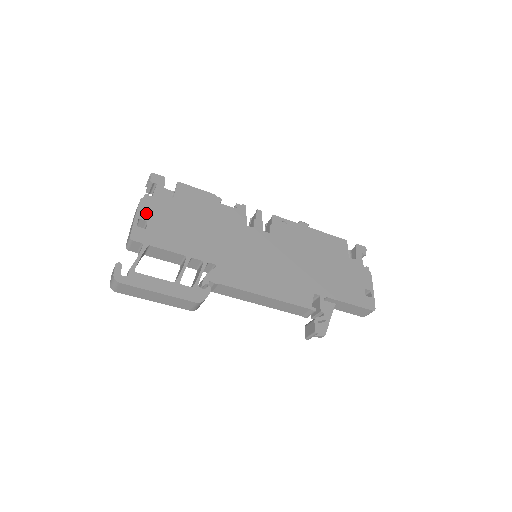
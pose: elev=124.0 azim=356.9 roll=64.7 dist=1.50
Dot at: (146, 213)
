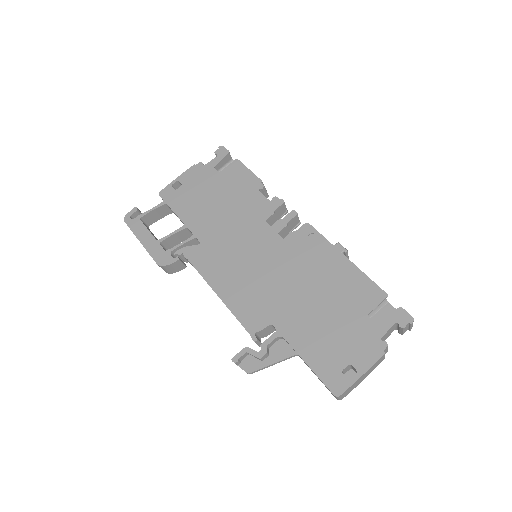
Dot at: (187, 178)
